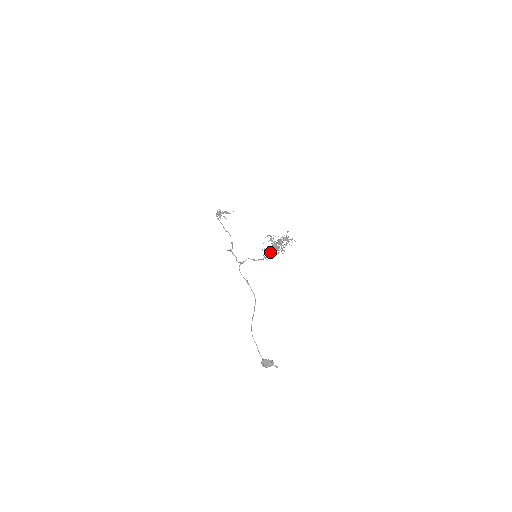
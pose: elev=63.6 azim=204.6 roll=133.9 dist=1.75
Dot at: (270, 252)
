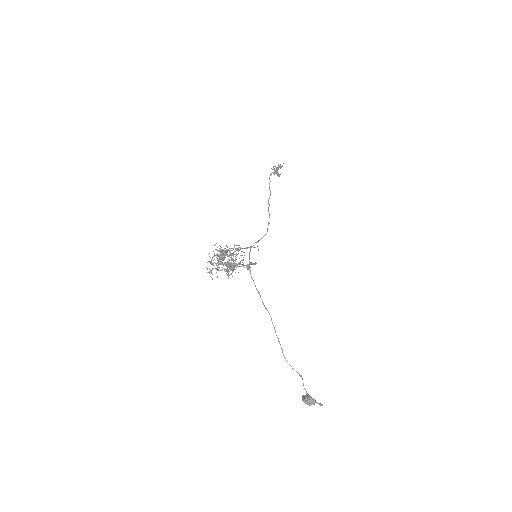
Dot at: (227, 271)
